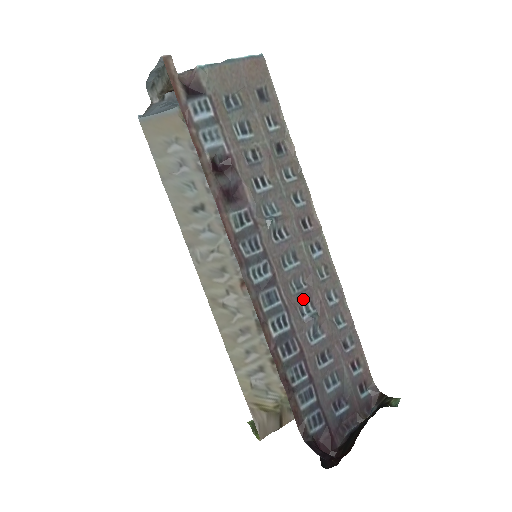
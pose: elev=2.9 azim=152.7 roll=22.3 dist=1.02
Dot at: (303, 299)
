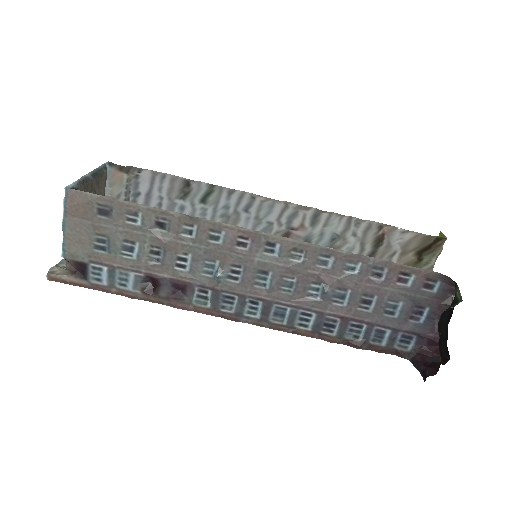
Dot at: (303, 288)
